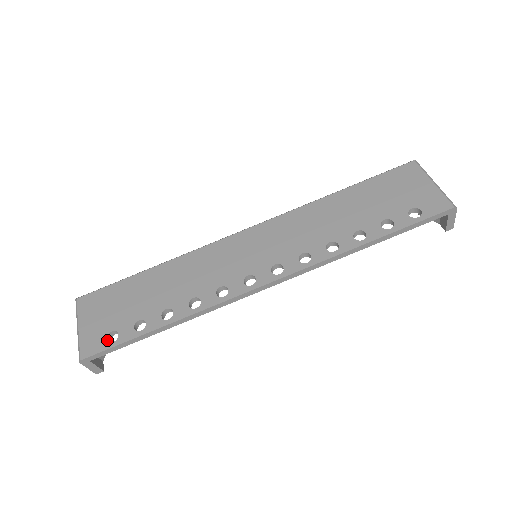
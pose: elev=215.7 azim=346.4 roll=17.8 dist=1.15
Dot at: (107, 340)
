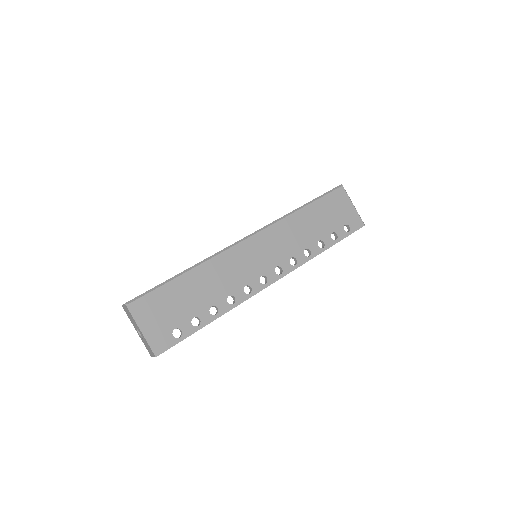
Dot at: (173, 336)
